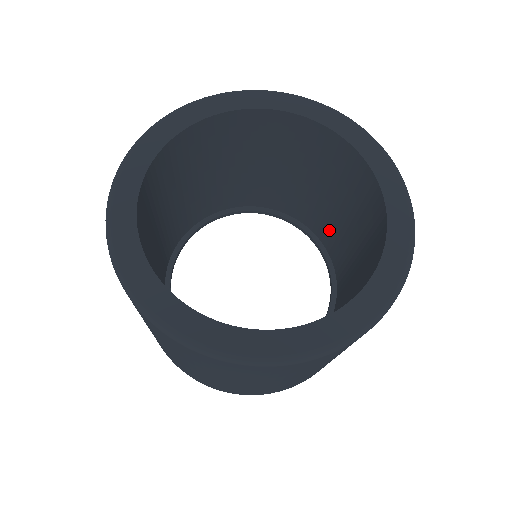
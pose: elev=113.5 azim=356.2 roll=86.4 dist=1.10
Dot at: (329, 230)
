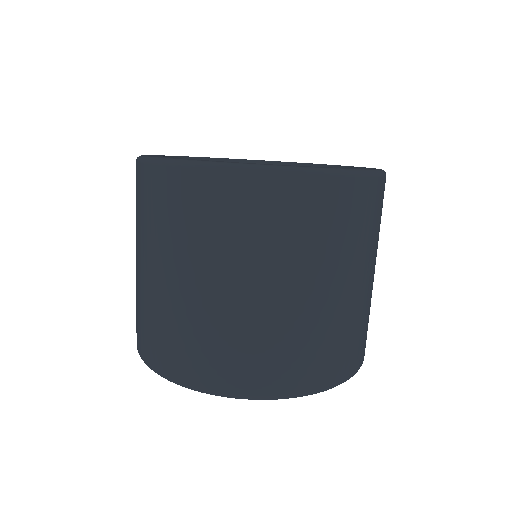
Dot at: occluded
